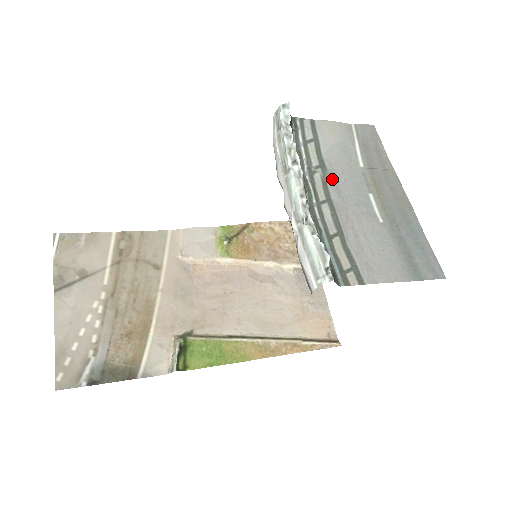
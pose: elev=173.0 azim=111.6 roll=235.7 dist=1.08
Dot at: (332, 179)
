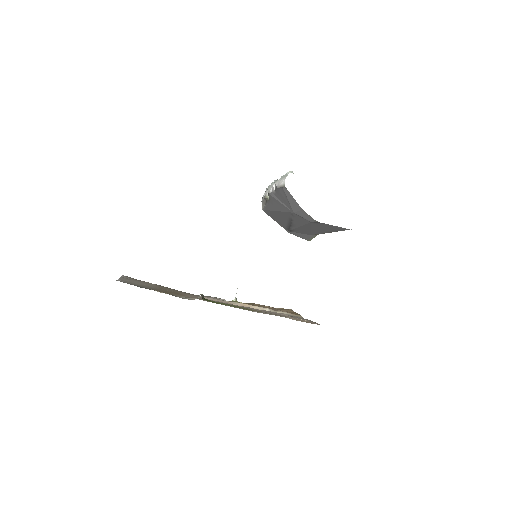
Dot at: occluded
